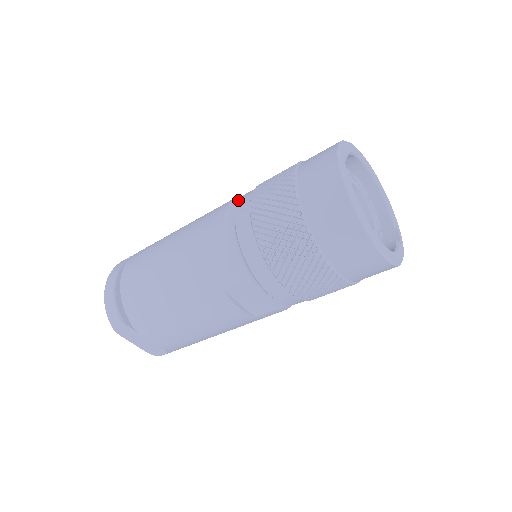
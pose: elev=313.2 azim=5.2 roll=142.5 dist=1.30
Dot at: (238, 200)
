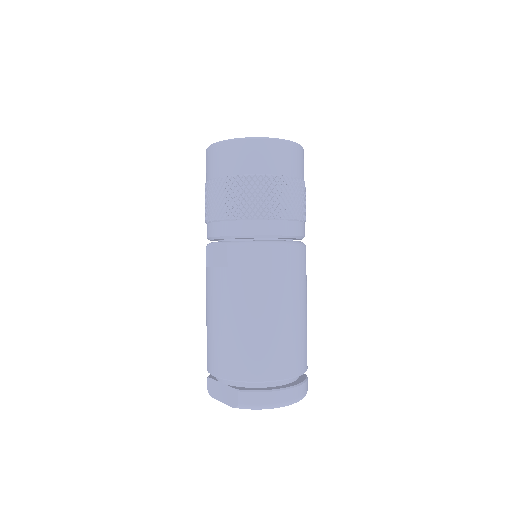
Dot at: occluded
